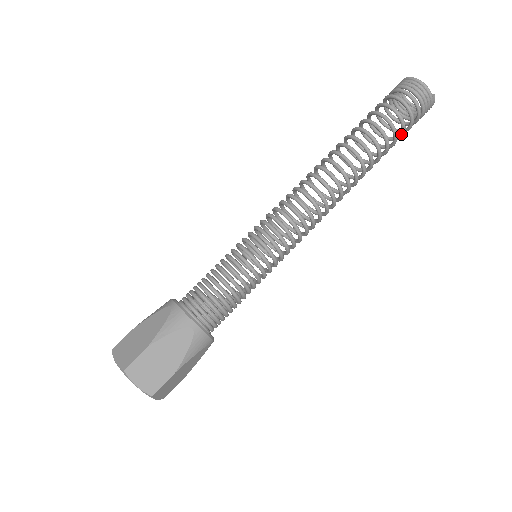
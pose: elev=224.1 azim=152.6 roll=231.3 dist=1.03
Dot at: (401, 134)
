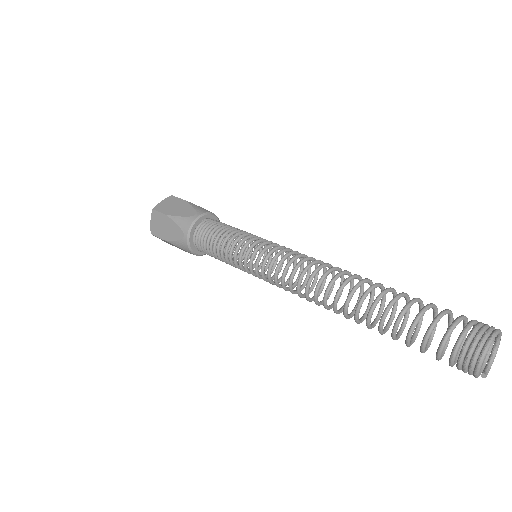
Dot at: occluded
